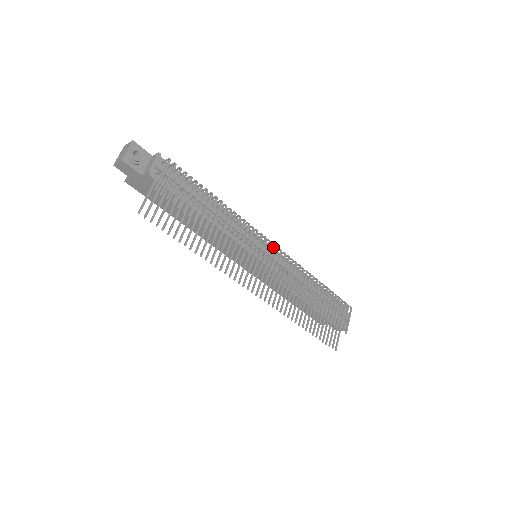
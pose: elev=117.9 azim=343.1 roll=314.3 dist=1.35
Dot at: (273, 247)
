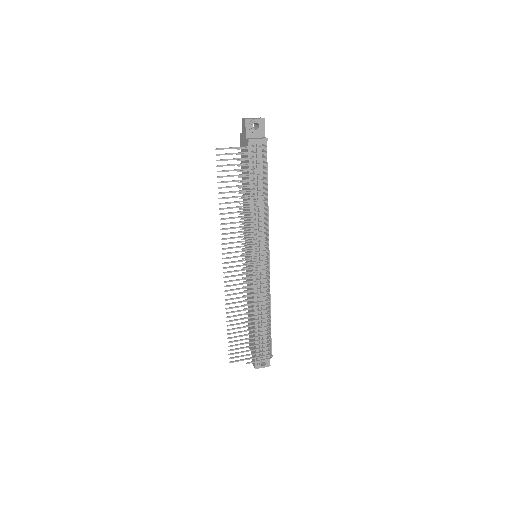
Dot at: (265, 260)
